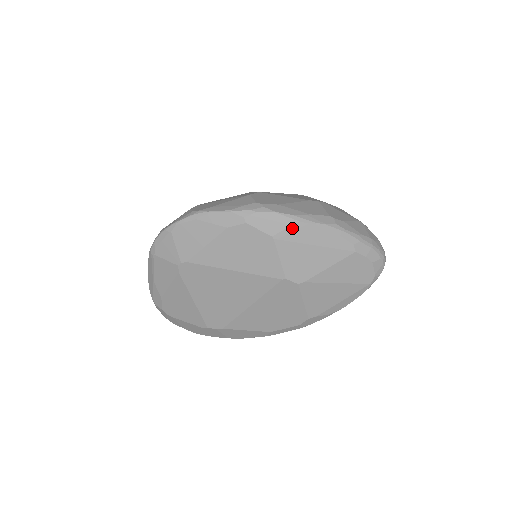
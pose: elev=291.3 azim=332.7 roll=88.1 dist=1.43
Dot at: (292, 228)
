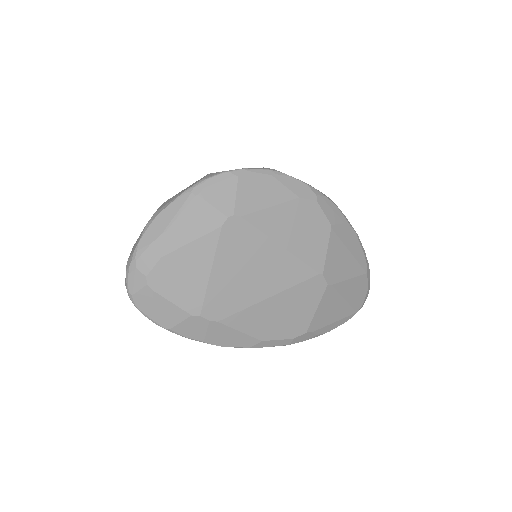
Dot at: (343, 226)
